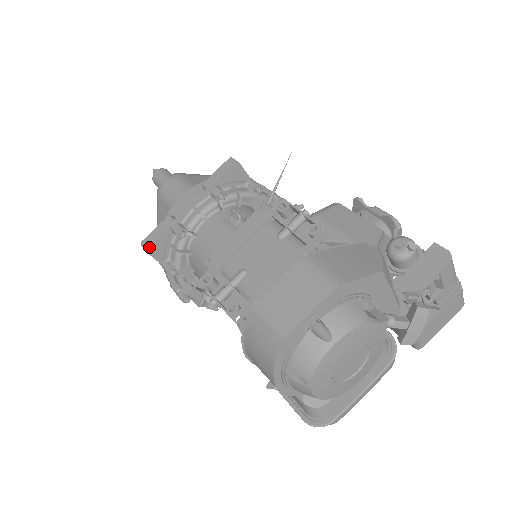
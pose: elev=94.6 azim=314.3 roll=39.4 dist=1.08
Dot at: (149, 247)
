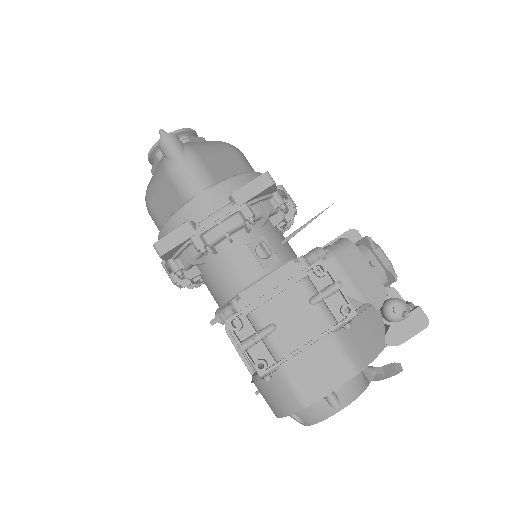
Dot at: (164, 254)
